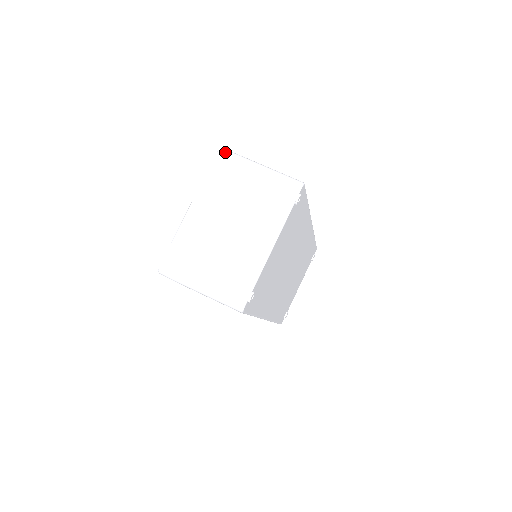
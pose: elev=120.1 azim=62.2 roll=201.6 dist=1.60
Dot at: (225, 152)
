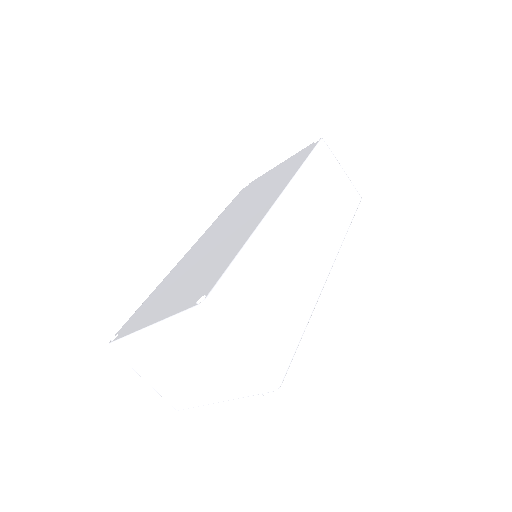
Dot at: (206, 313)
